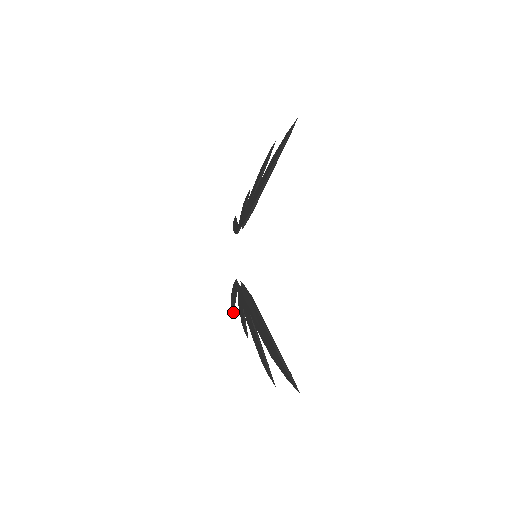
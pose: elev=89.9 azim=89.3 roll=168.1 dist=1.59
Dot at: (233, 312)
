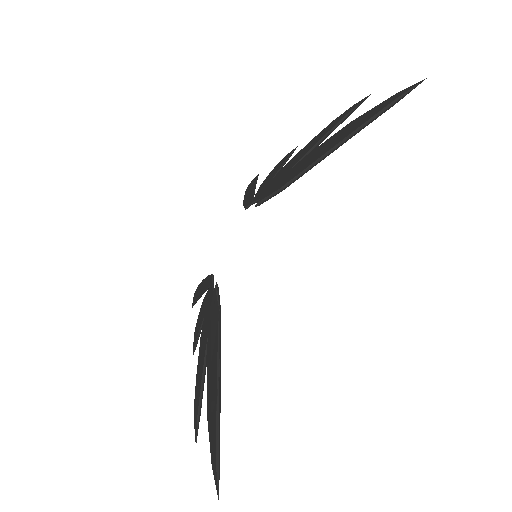
Dot at: (192, 306)
